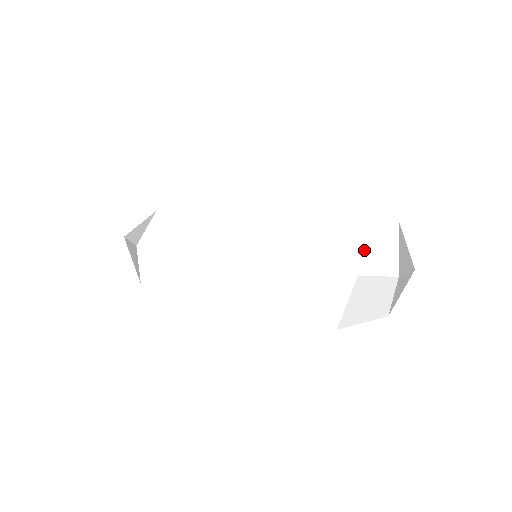
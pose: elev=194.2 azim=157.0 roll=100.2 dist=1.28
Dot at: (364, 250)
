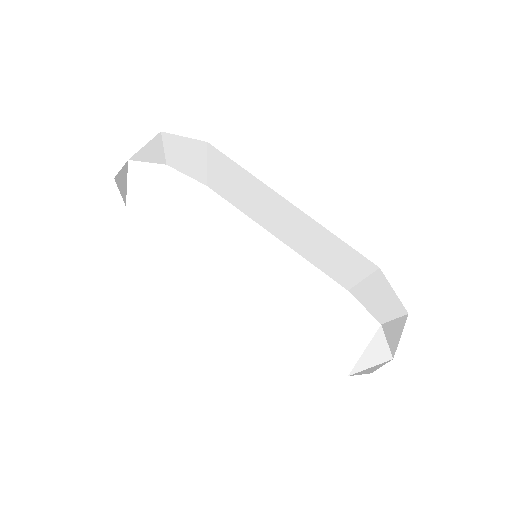
Dot at: (327, 336)
